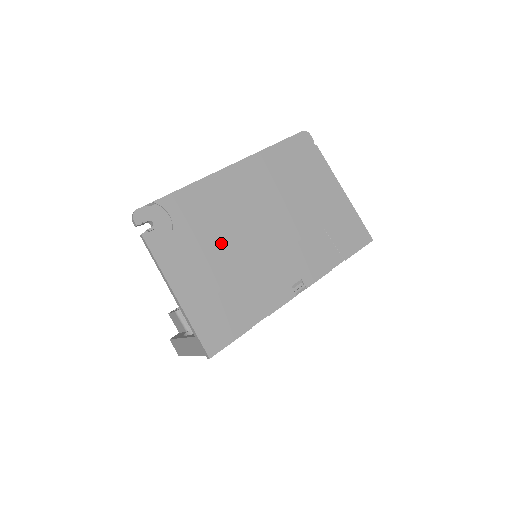
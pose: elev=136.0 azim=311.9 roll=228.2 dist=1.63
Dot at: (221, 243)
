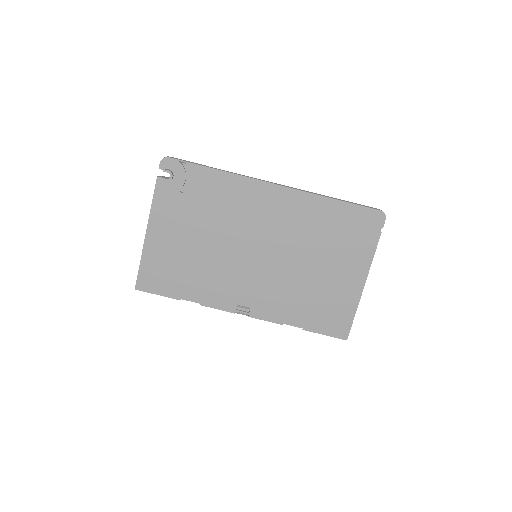
Dot at: (211, 232)
